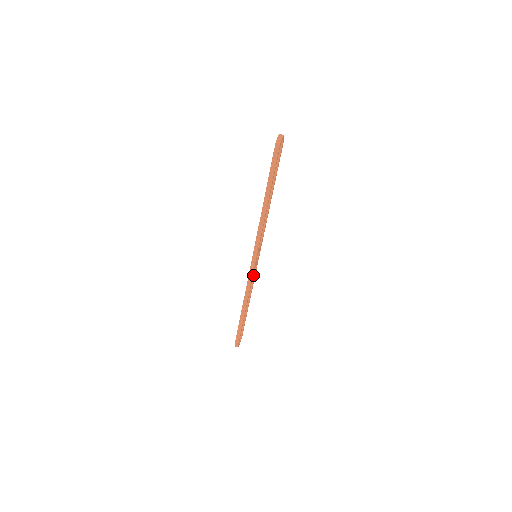
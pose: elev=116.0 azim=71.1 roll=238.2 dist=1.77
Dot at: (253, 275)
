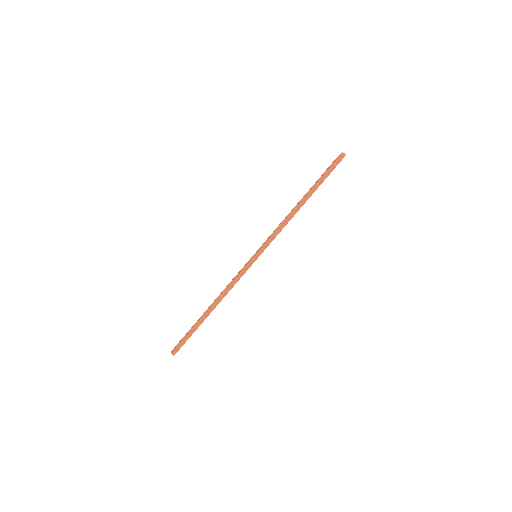
Dot at: occluded
